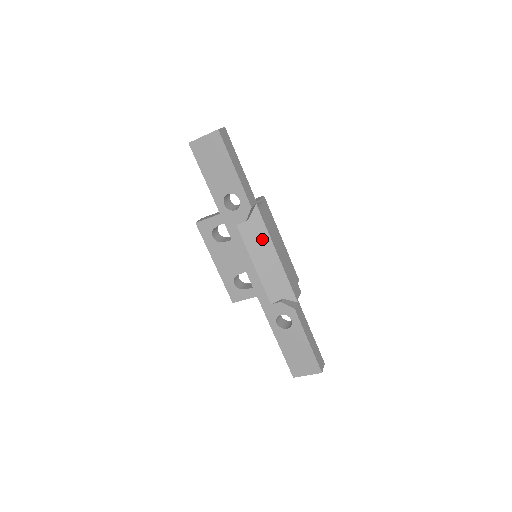
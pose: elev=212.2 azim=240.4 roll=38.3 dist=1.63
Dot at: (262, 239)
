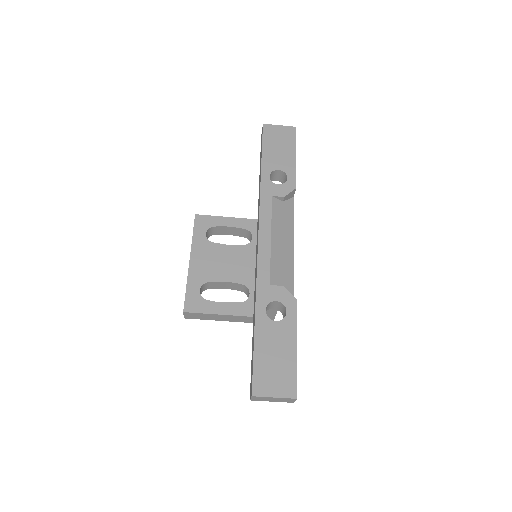
Dot at: (287, 225)
